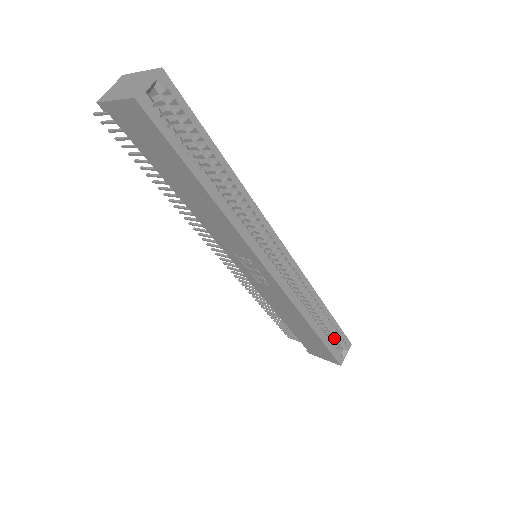
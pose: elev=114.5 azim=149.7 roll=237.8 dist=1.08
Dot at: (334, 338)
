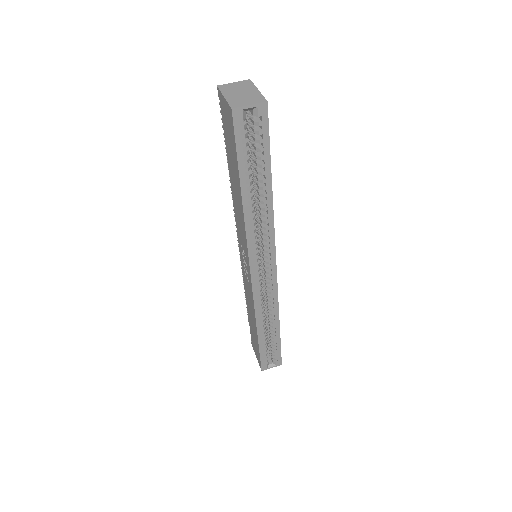
Dot at: (272, 350)
